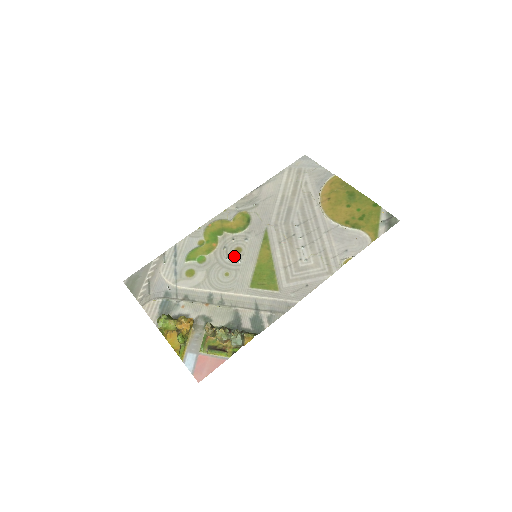
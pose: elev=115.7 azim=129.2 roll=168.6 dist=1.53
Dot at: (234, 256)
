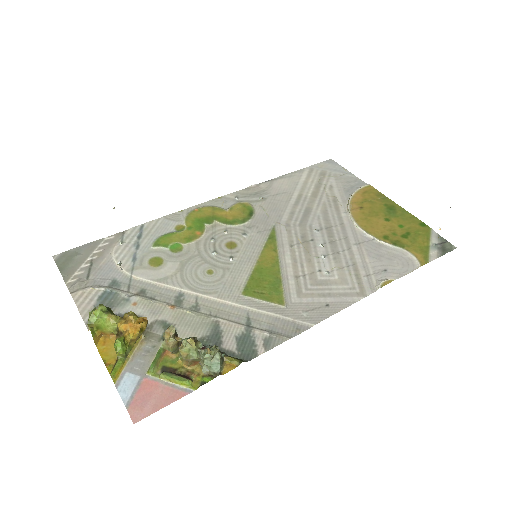
Dot at: (224, 251)
